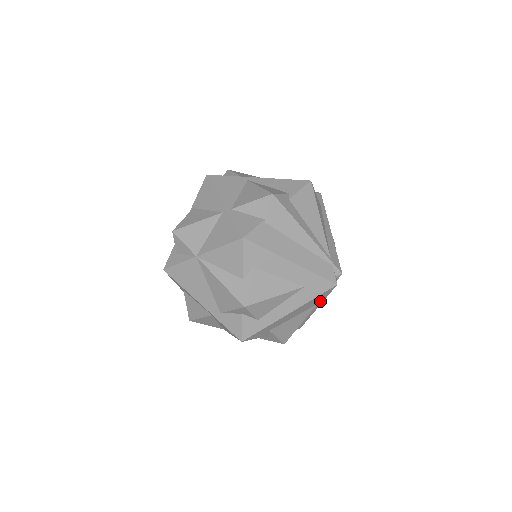
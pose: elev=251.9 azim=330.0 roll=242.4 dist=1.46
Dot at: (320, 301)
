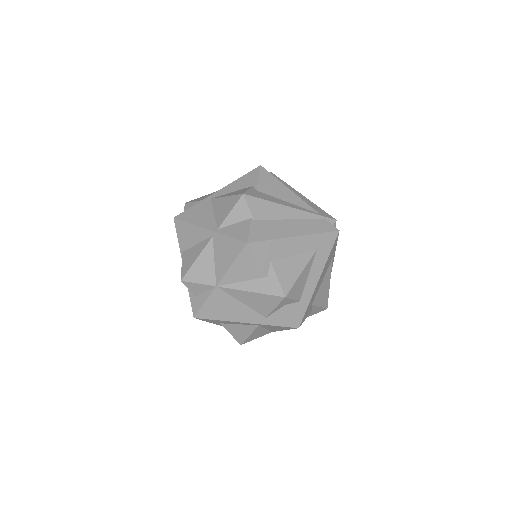
Dot at: (333, 254)
